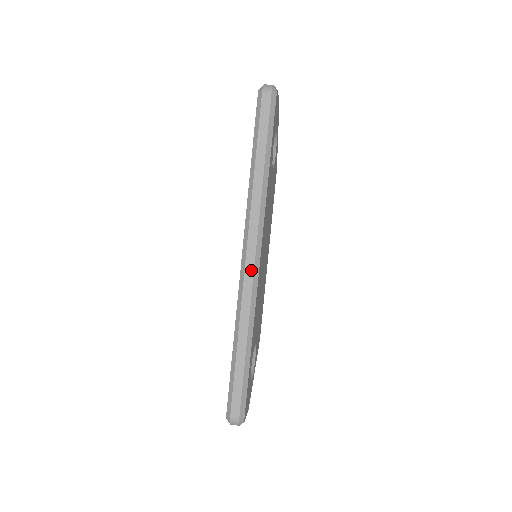
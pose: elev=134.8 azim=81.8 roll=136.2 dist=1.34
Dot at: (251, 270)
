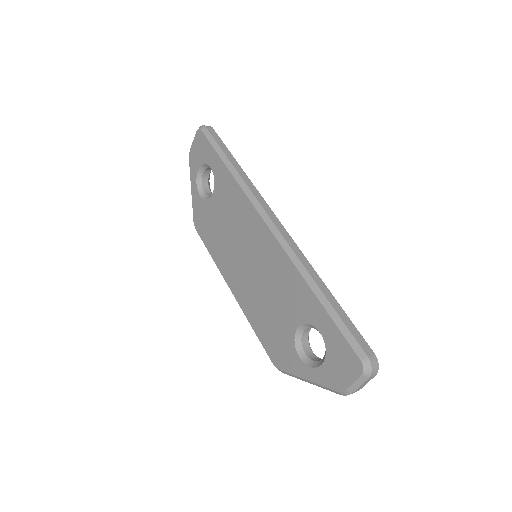
Dot at: (284, 230)
